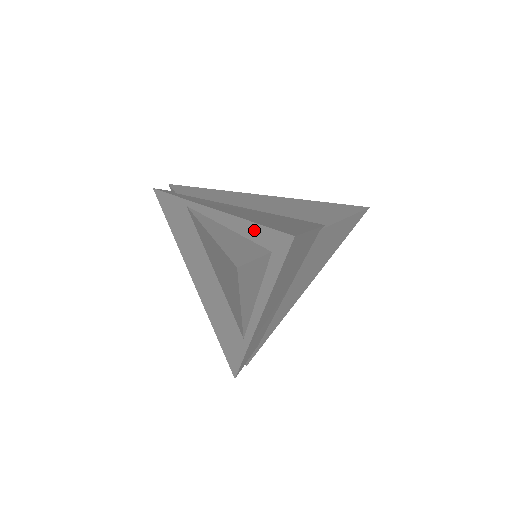
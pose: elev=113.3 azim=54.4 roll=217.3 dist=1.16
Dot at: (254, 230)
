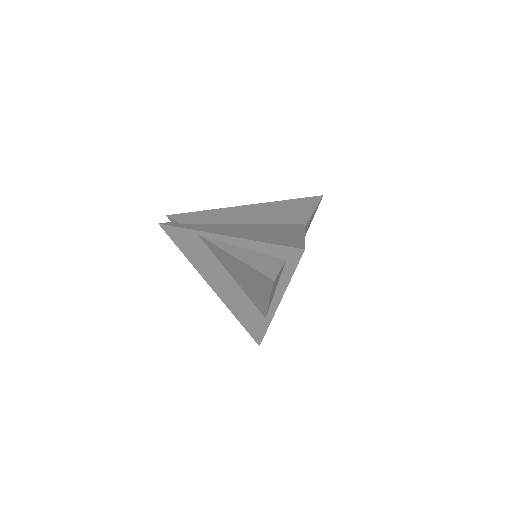
Dot at: (269, 248)
